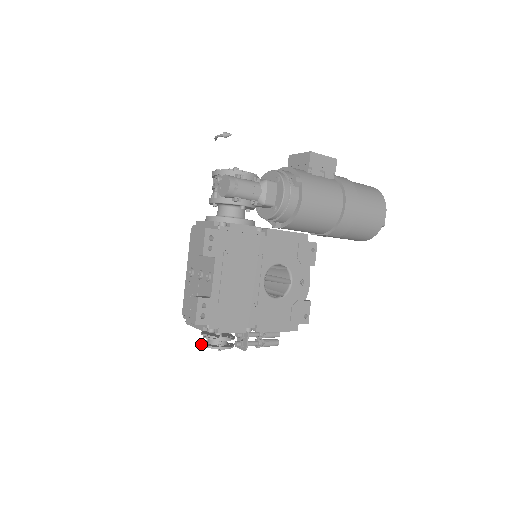
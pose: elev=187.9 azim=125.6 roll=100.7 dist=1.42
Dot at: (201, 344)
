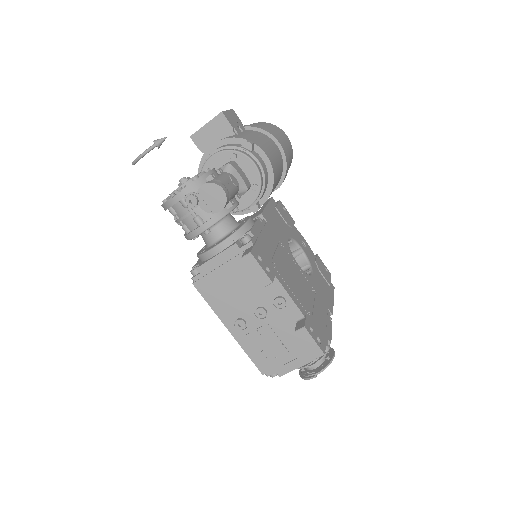
Dot at: (311, 377)
